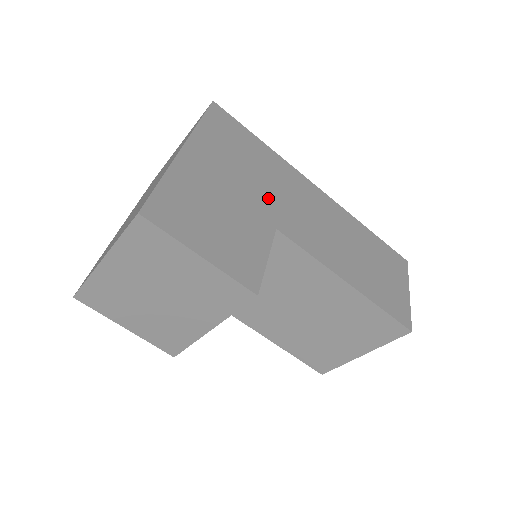
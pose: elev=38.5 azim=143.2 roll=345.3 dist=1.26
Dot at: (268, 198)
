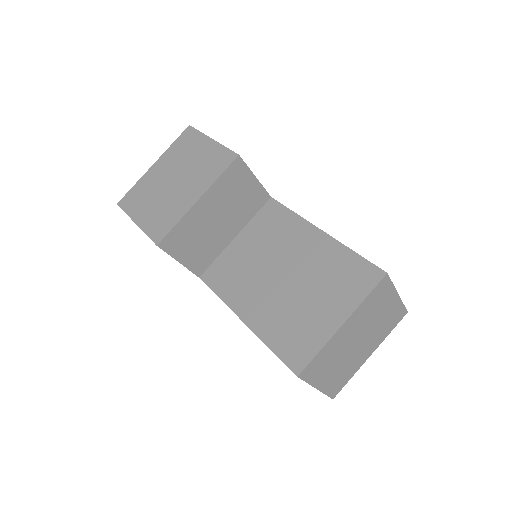
Dot at: occluded
